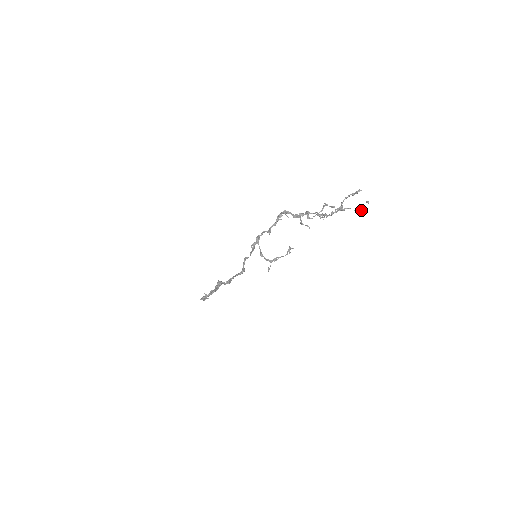
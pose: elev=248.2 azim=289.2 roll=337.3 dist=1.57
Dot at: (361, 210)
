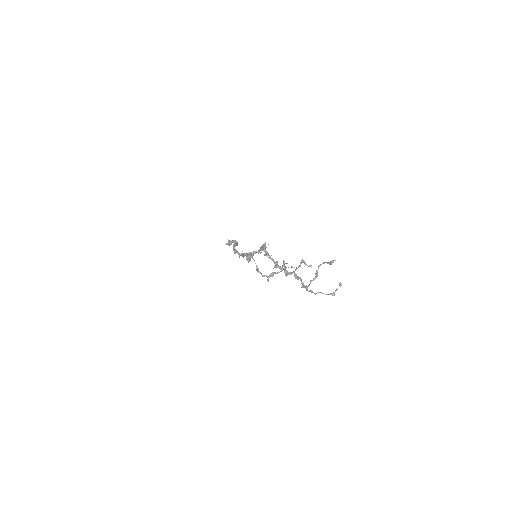
Dot at: (333, 295)
